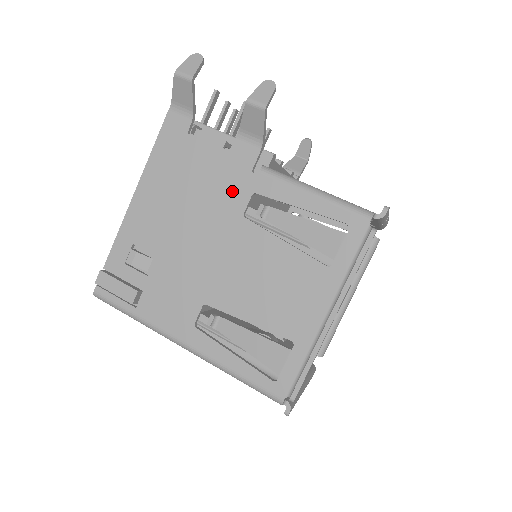
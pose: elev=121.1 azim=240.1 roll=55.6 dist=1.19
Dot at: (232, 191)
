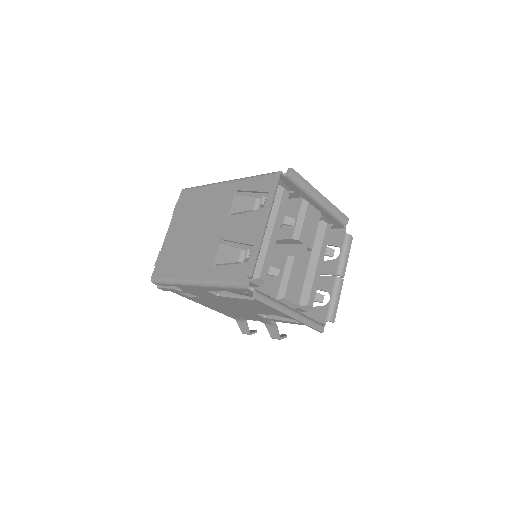
Dot at: occluded
